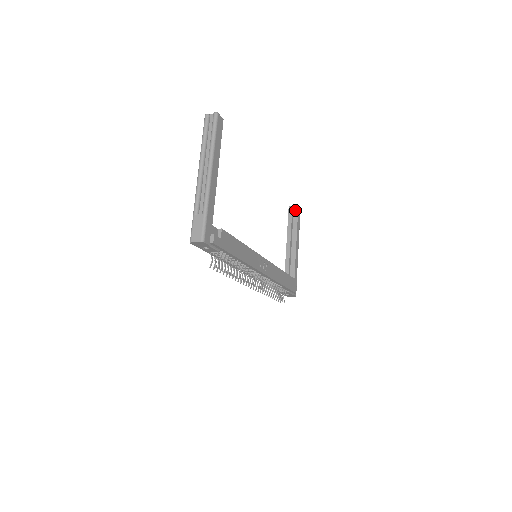
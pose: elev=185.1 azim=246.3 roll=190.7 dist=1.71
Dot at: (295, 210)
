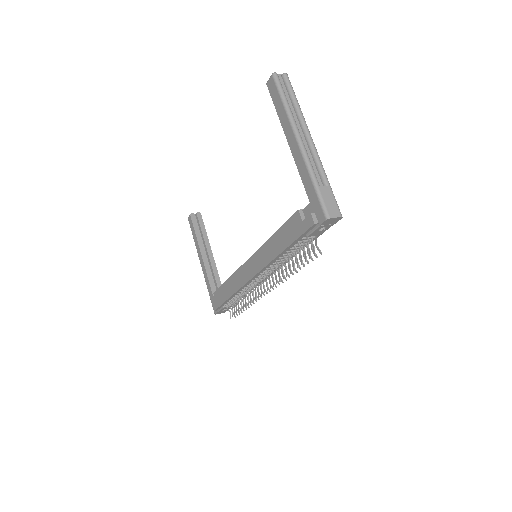
Dot at: (199, 217)
